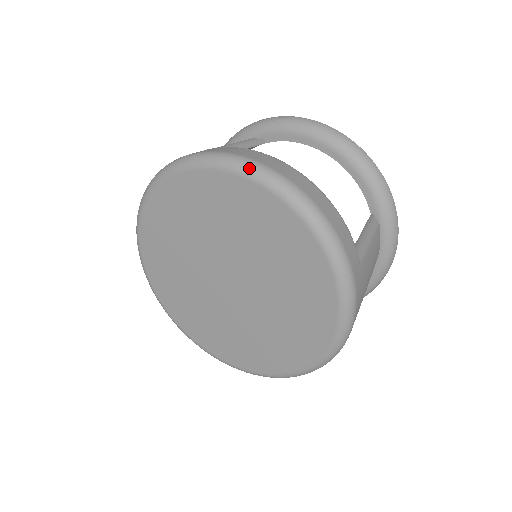
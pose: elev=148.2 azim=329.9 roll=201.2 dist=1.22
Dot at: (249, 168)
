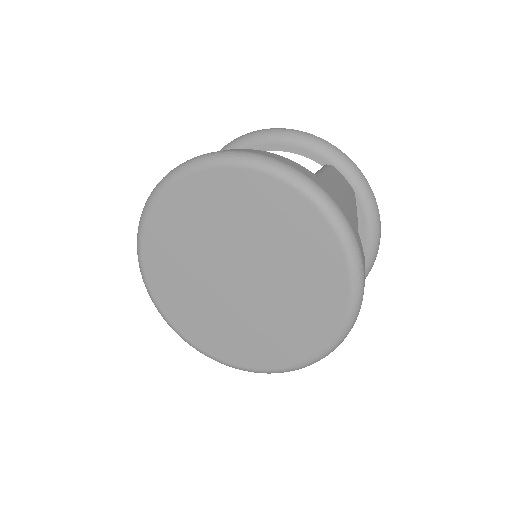
Dot at: (184, 166)
